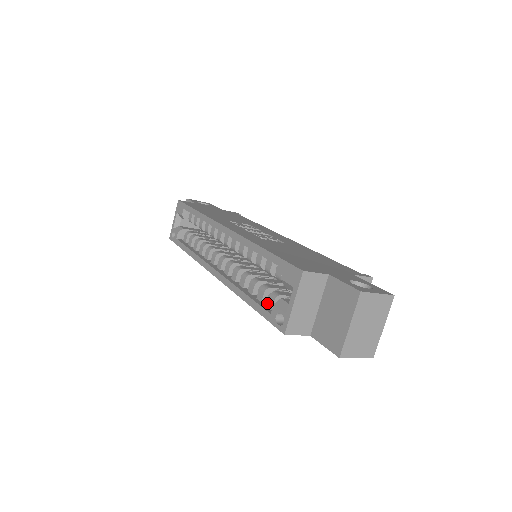
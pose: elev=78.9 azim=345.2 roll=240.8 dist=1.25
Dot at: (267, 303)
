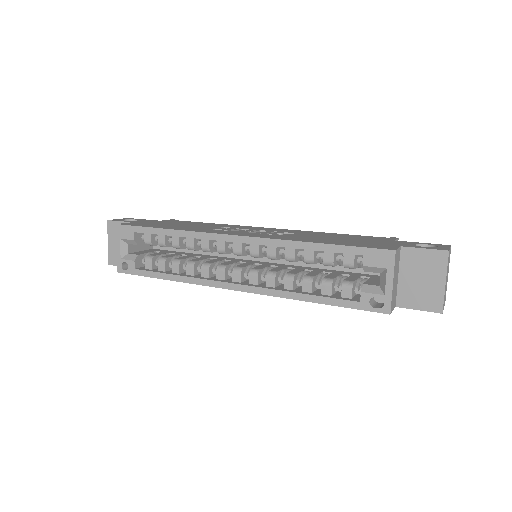
Dot at: (342, 294)
